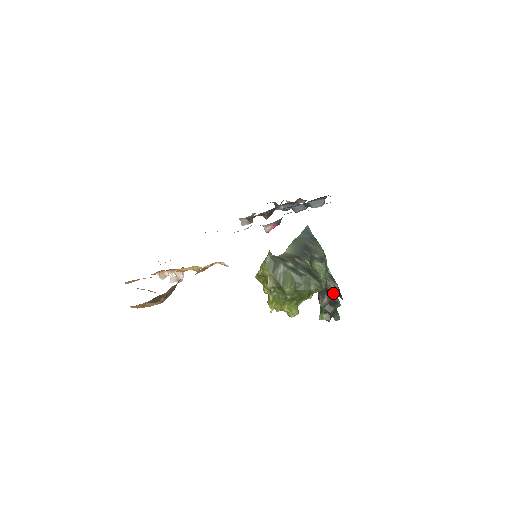
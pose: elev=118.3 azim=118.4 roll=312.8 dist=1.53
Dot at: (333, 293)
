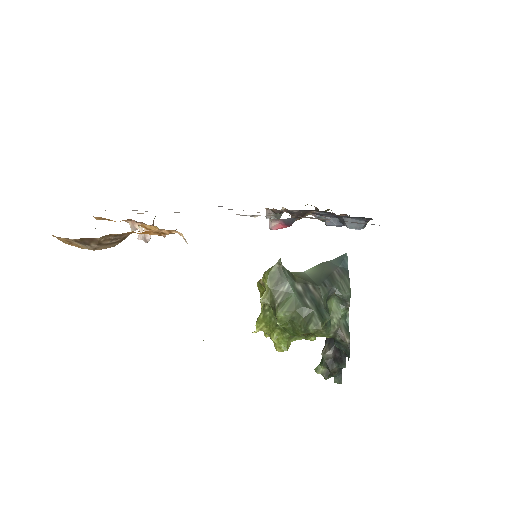
Dot at: (341, 347)
